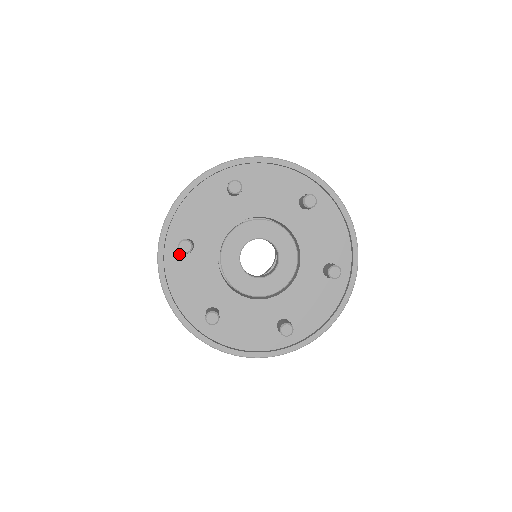
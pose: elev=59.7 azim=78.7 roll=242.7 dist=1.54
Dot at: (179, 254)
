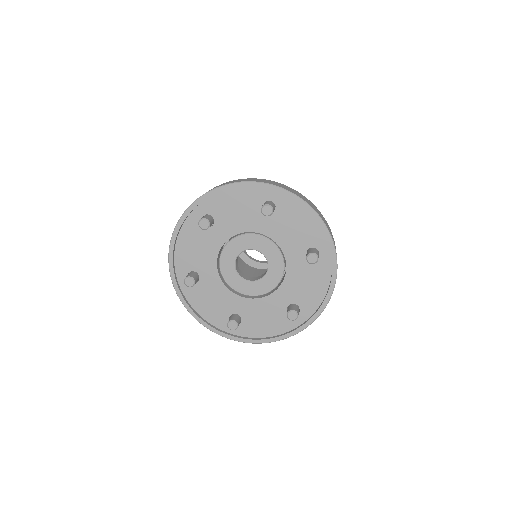
Dot at: occluded
